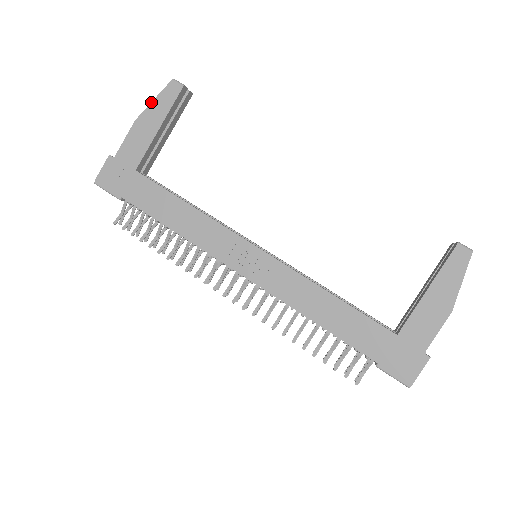
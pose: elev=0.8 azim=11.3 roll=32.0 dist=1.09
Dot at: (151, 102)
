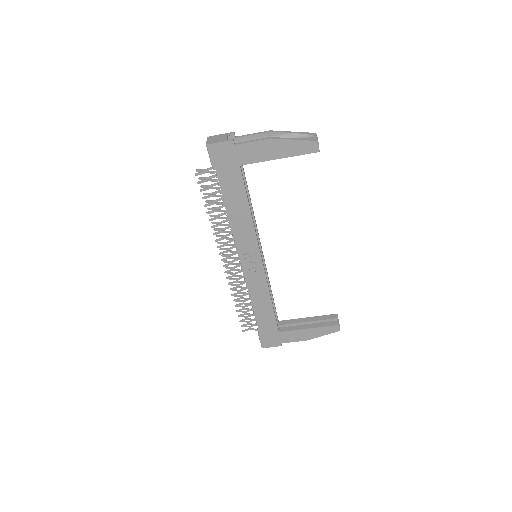
Dot at: (291, 139)
